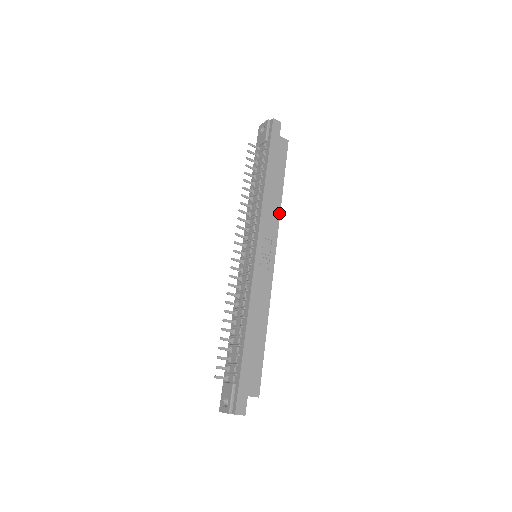
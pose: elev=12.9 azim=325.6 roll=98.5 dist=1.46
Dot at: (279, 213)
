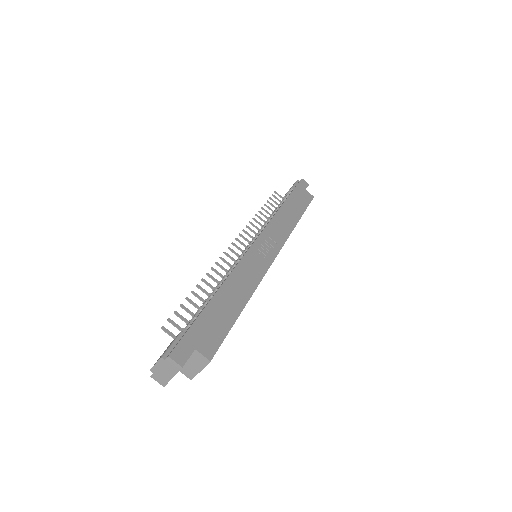
Dot at: (291, 231)
